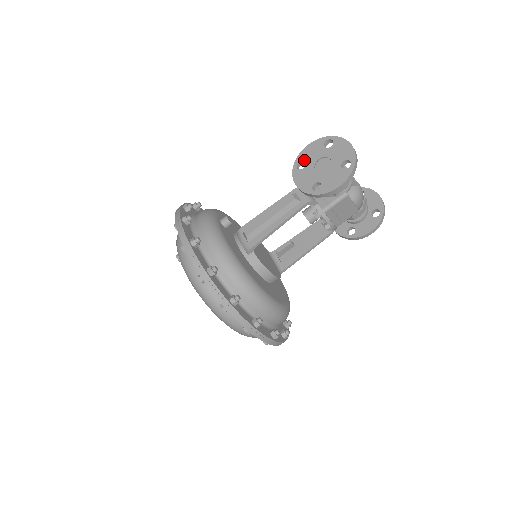
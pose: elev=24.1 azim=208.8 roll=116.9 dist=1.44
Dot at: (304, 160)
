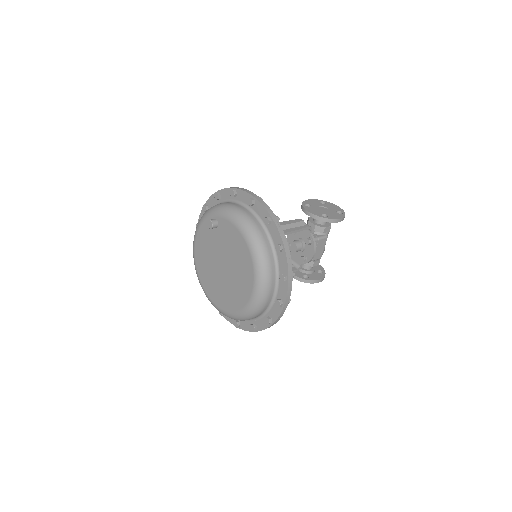
Dot at: (309, 204)
